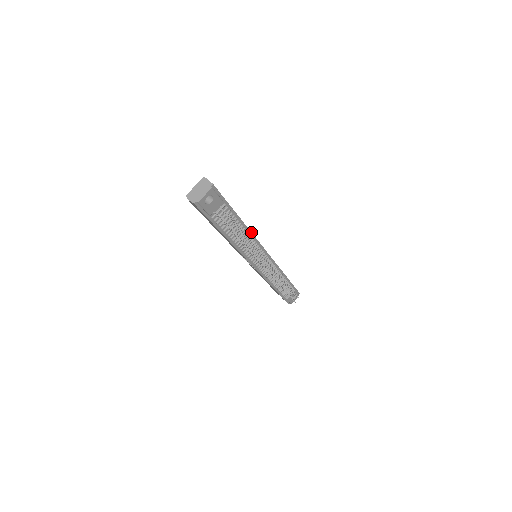
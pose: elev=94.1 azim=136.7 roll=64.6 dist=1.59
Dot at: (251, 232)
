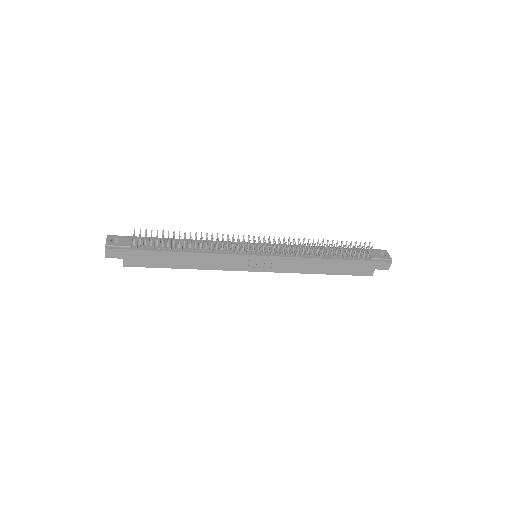
Dot at: (202, 240)
